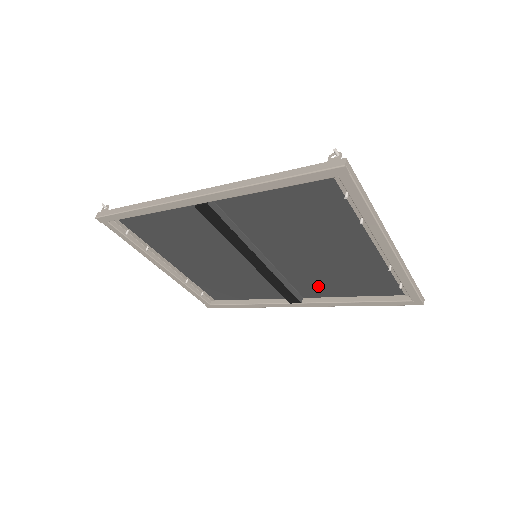
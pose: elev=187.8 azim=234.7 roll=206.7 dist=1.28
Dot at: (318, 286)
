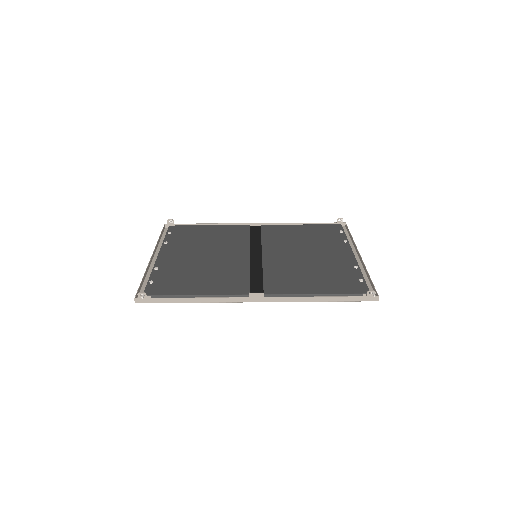
Dot at: (282, 233)
